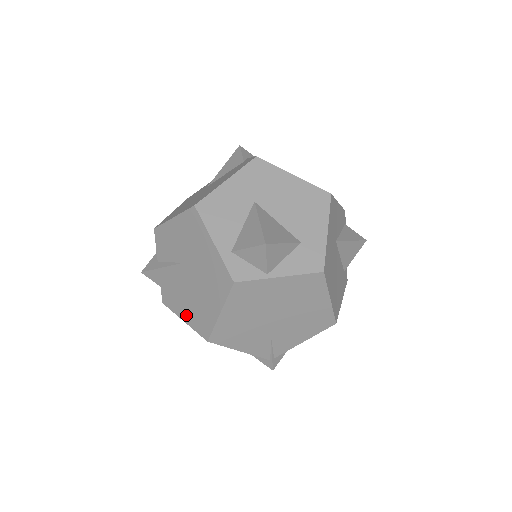
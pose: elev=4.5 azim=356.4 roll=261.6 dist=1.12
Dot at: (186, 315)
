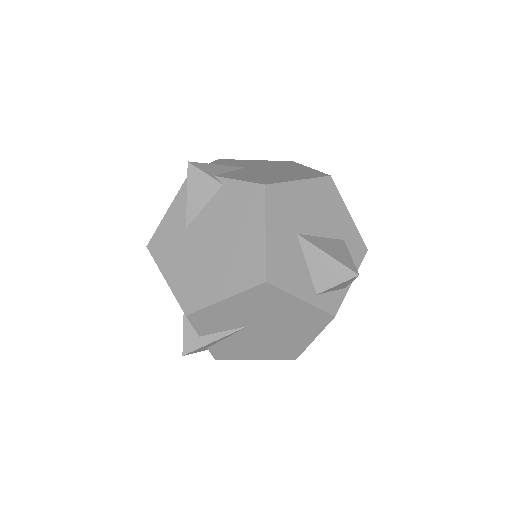
Dot at: (260, 356)
